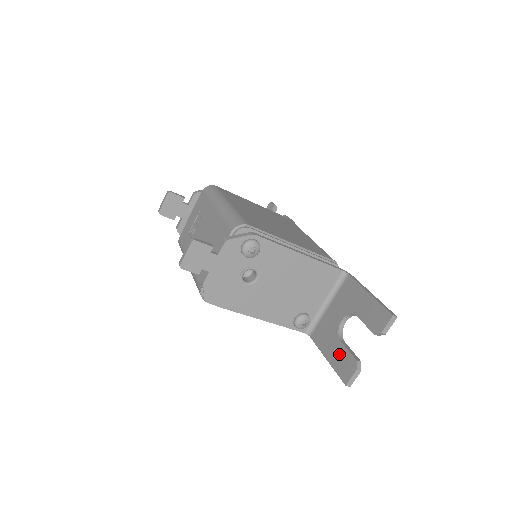
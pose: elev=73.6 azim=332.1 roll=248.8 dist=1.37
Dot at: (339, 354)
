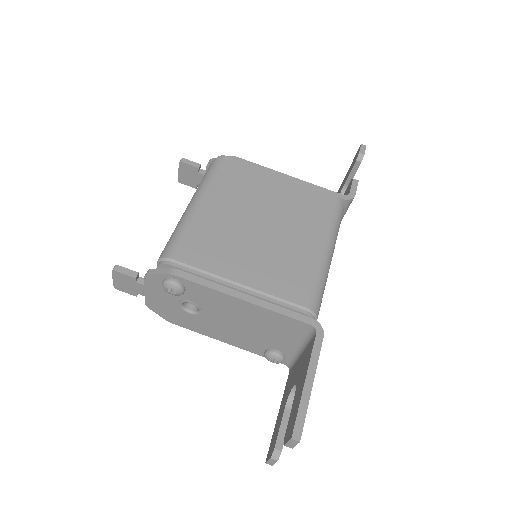
Dot at: (278, 422)
